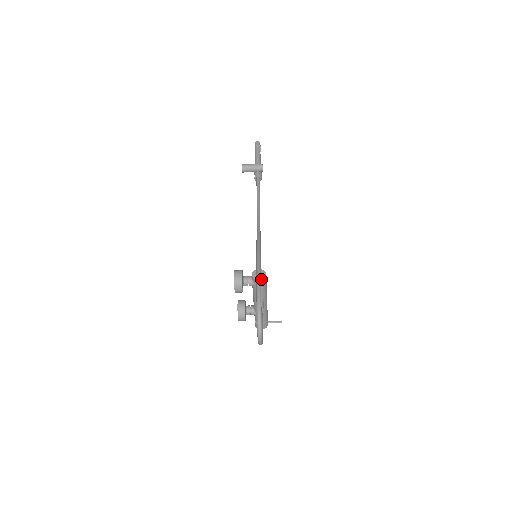
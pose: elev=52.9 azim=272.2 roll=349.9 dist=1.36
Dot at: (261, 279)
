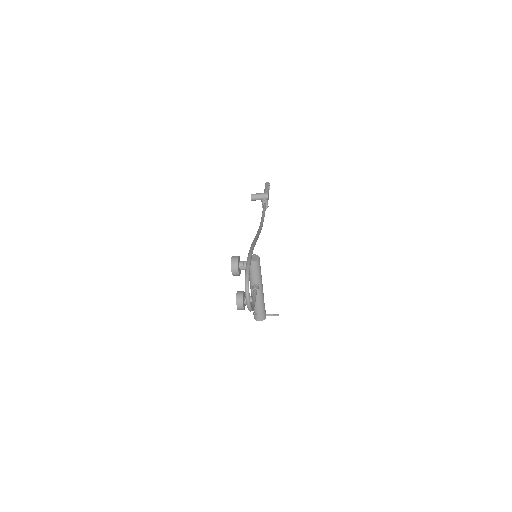
Dot at: (254, 260)
